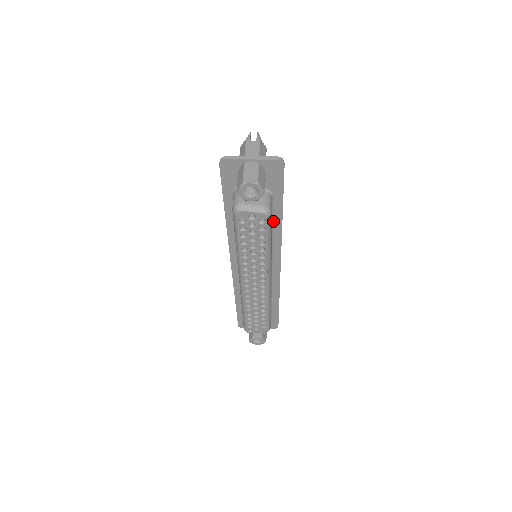
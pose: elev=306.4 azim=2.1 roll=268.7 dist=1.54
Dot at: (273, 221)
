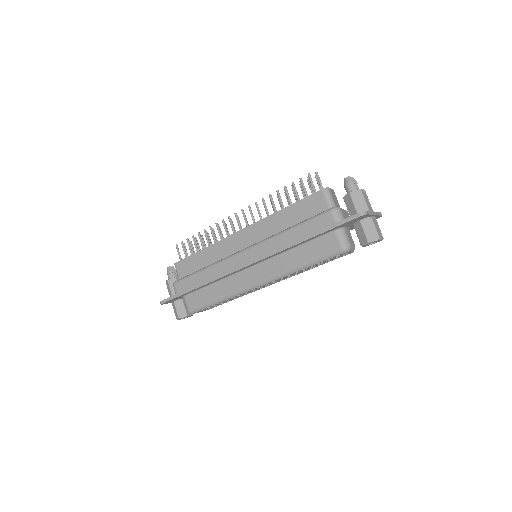
Dot at: occluded
